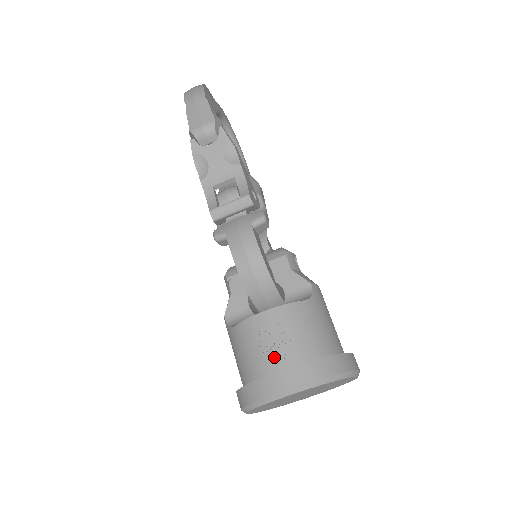
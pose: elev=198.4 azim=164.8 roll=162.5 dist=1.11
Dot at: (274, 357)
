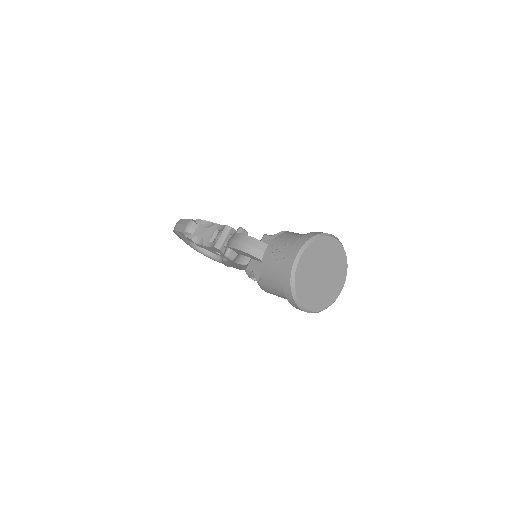
Dot at: (284, 256)
